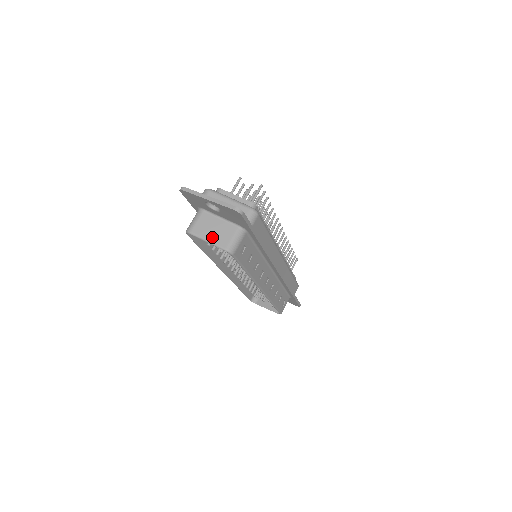
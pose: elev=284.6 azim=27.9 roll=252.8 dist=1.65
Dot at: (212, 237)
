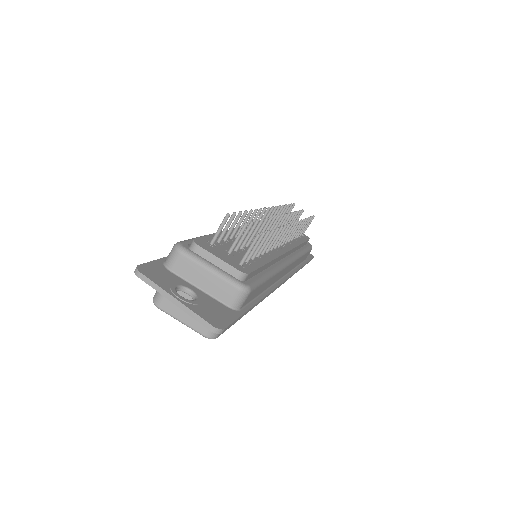
Dot at: (187, 318)
